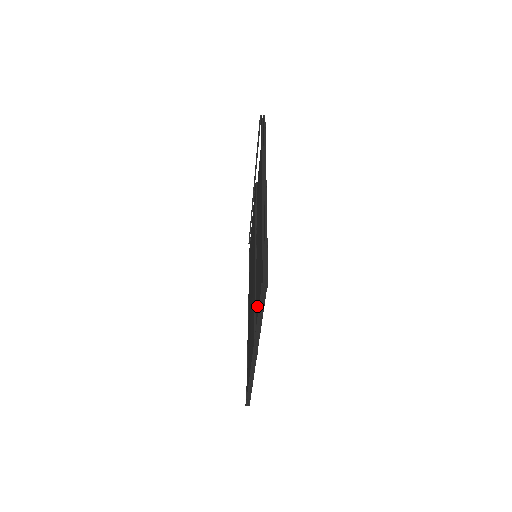
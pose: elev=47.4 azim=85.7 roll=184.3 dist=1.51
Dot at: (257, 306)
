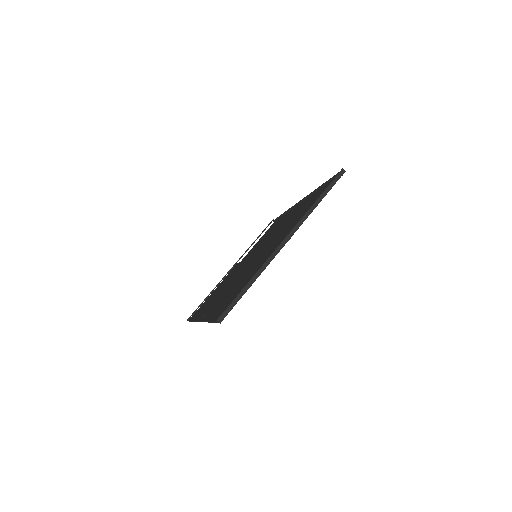
Dot at: (284, 235)
